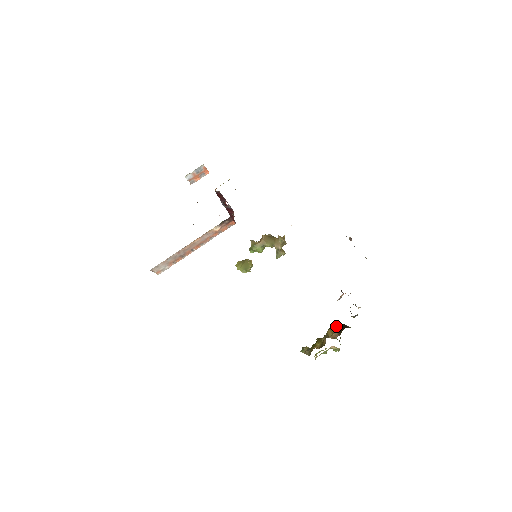
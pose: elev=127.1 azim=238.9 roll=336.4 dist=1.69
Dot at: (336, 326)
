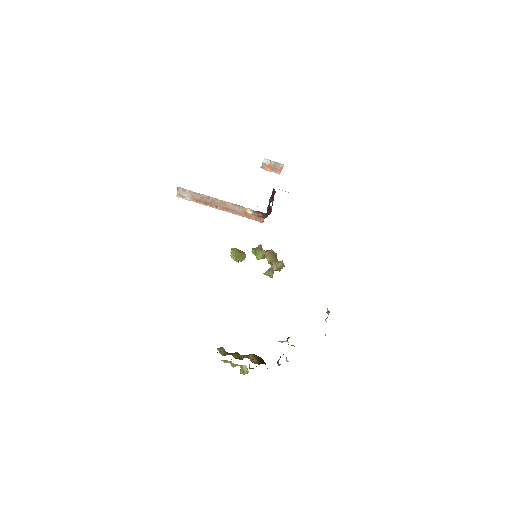
Dot at: (259, 357)
